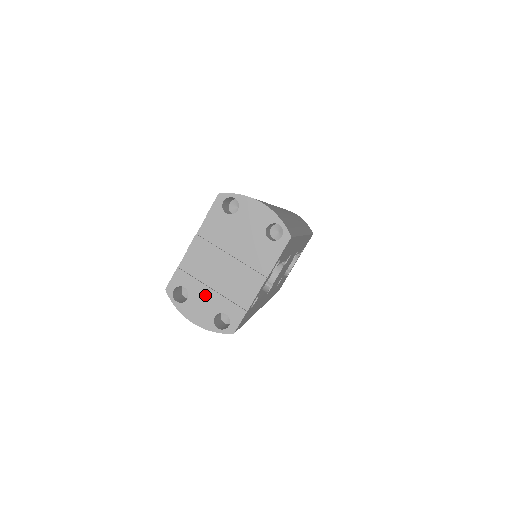
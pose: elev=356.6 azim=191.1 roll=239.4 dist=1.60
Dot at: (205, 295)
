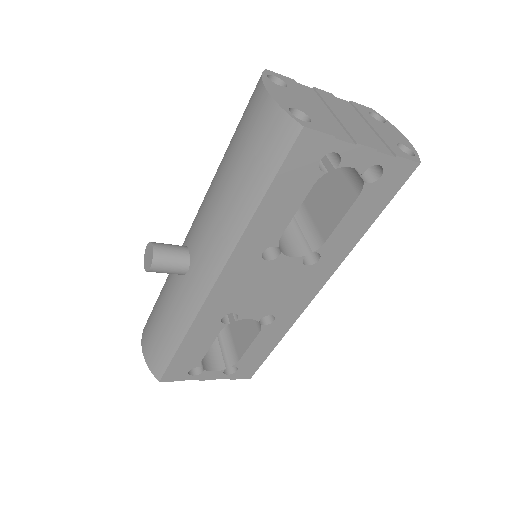
Dot at: (302, 100)
